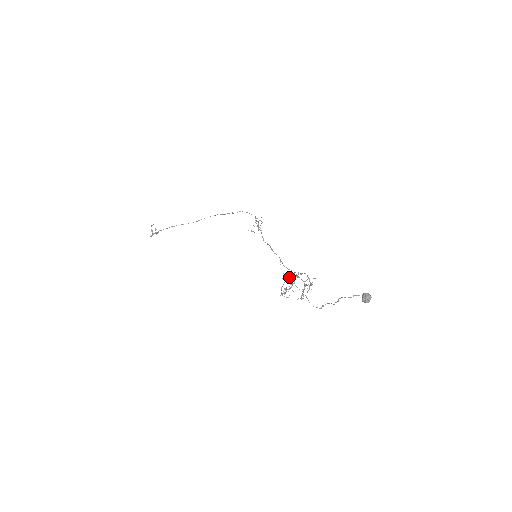
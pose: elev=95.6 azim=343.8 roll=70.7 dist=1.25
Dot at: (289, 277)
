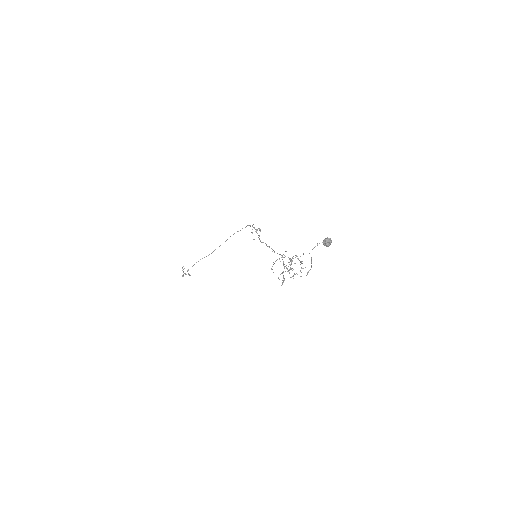
Dot at: occluded
